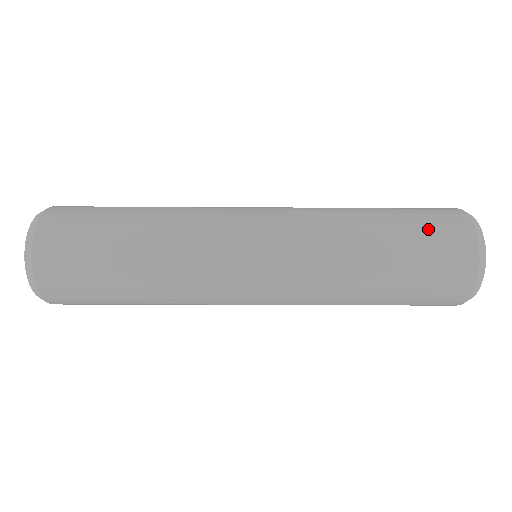
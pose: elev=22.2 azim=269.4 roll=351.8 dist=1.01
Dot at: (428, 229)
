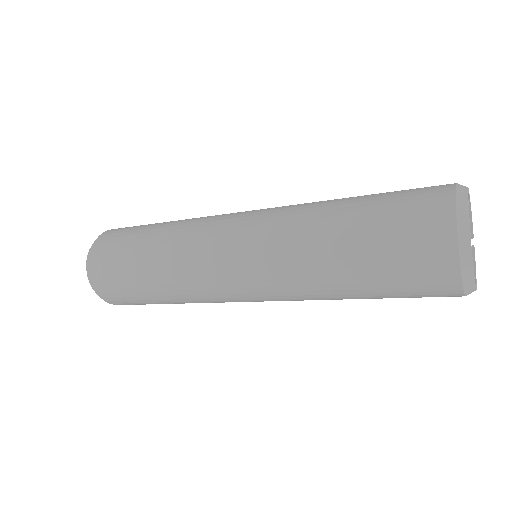
Dot at: (398, 223)
